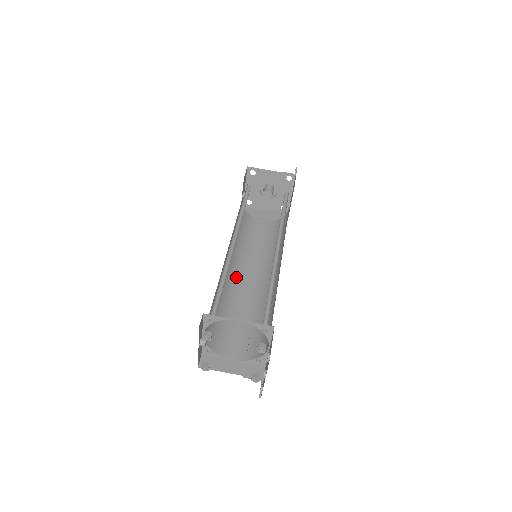
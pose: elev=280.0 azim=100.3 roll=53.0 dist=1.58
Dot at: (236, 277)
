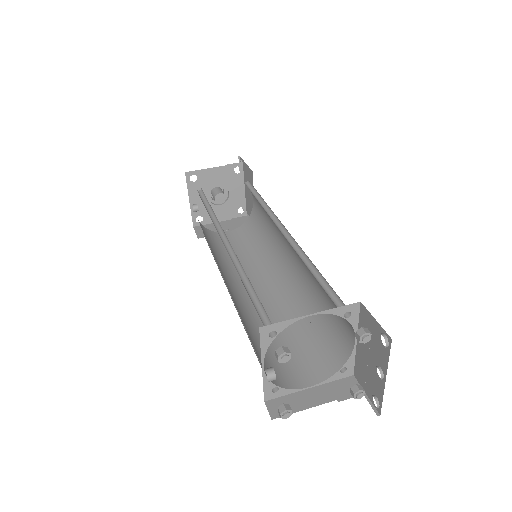
Dot at: (241, 294)
